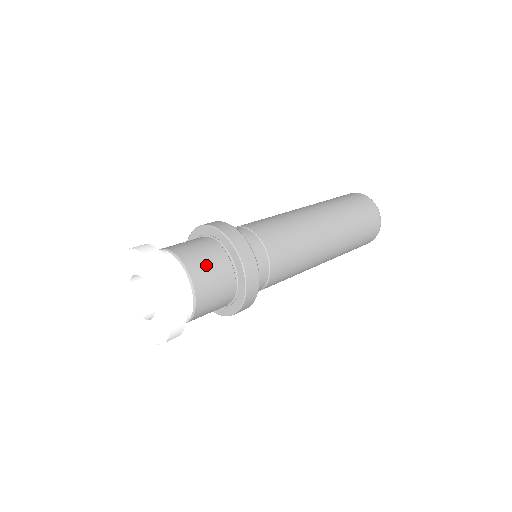
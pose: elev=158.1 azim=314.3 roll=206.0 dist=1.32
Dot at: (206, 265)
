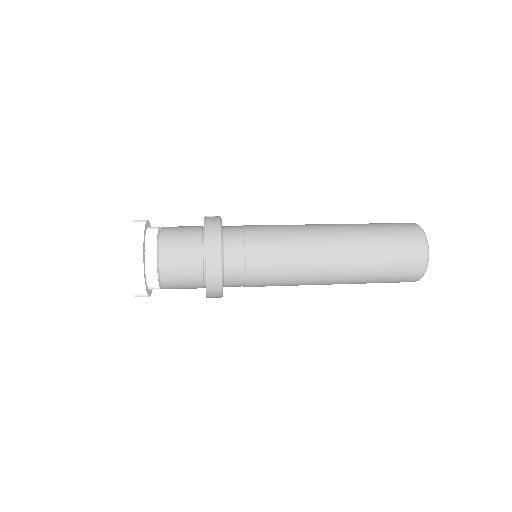
Dot at: (178, 254)
